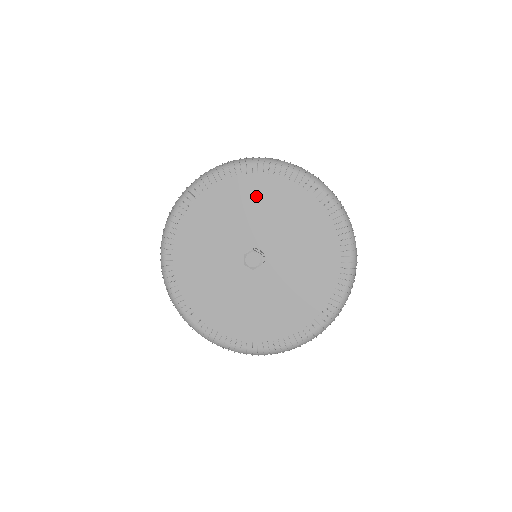
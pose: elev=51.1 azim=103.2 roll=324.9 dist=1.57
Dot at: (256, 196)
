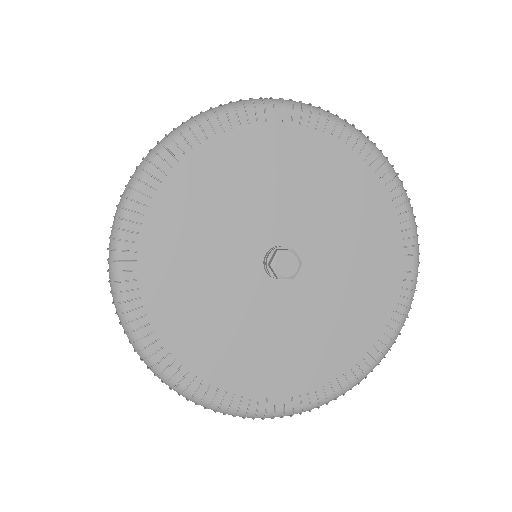
Dot at: (328, 175)
